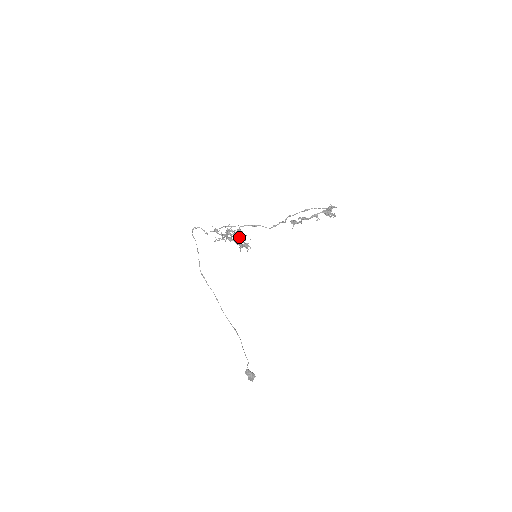
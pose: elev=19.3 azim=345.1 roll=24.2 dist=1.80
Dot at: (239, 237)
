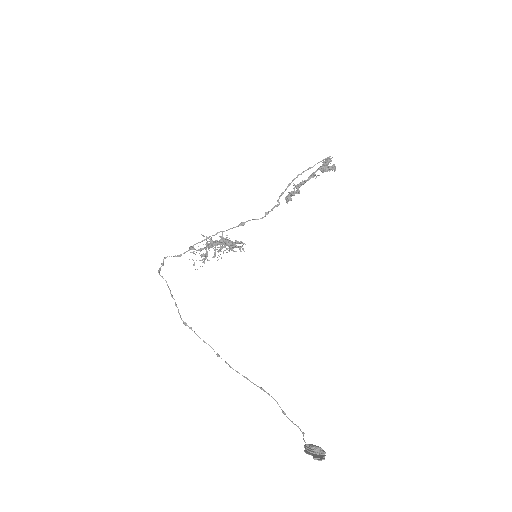
Dot at: occluded
